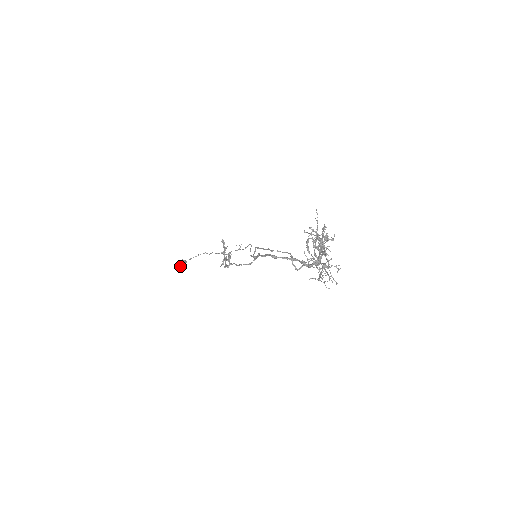
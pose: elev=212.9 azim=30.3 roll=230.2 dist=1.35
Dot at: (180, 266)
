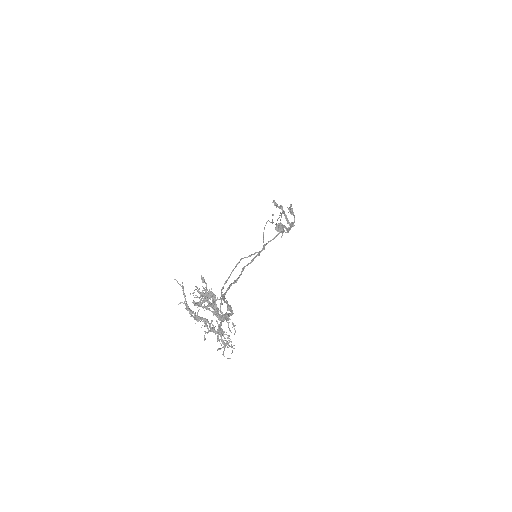
Dot at: occluded
